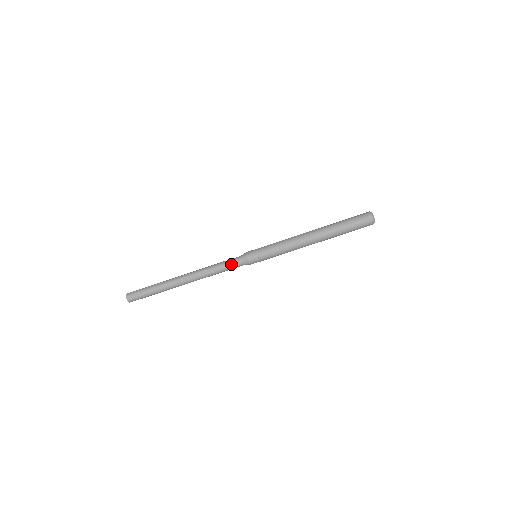
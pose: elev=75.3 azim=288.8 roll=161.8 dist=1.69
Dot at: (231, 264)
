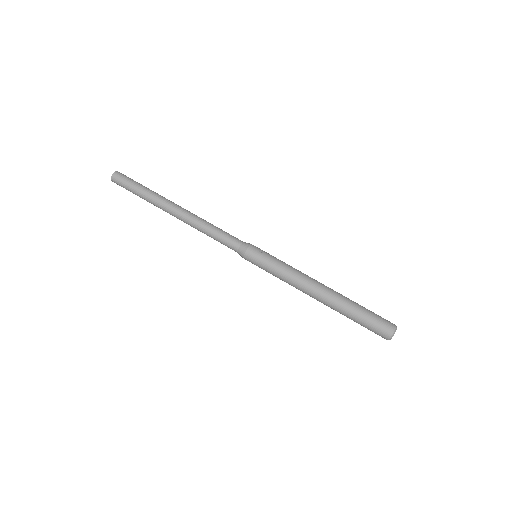
Dot at: (231, 235)
